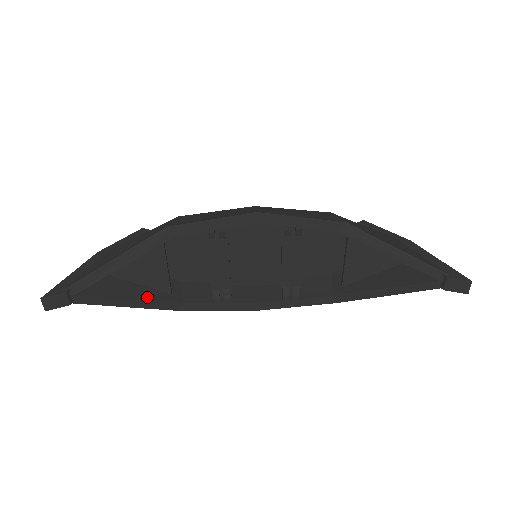
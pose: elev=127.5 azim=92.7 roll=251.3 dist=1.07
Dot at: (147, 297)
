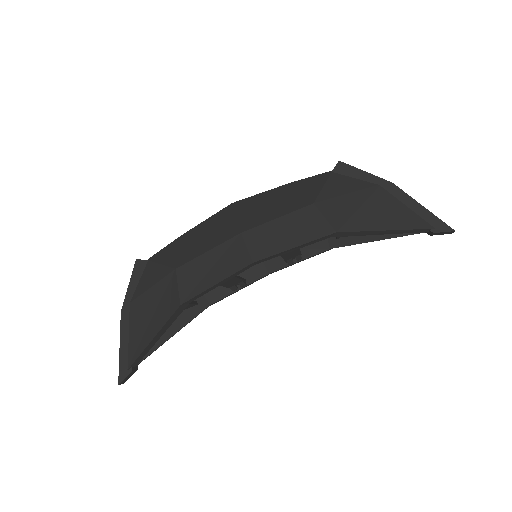
Dot at: (183, 322)
